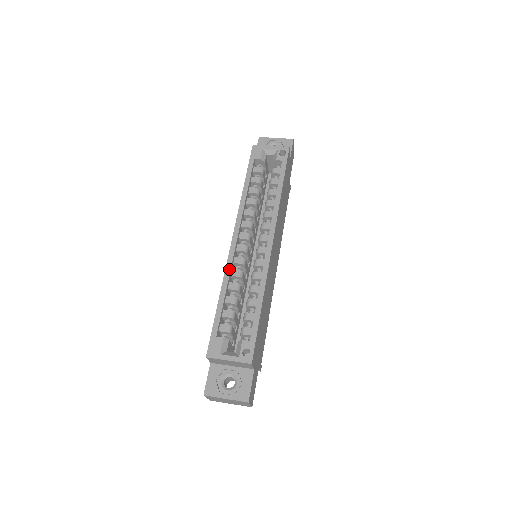
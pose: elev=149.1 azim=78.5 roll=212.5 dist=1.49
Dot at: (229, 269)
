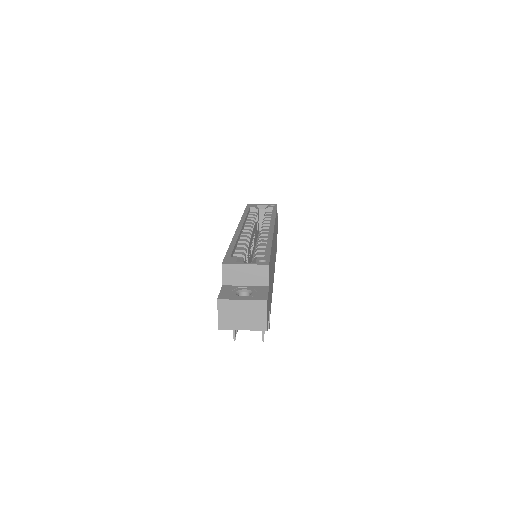
Dot at: (237, 235)
